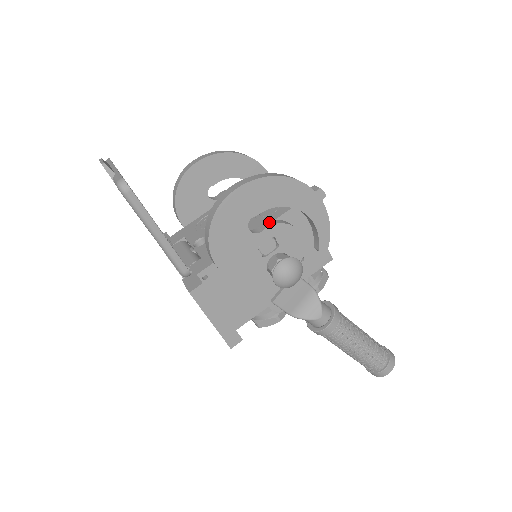
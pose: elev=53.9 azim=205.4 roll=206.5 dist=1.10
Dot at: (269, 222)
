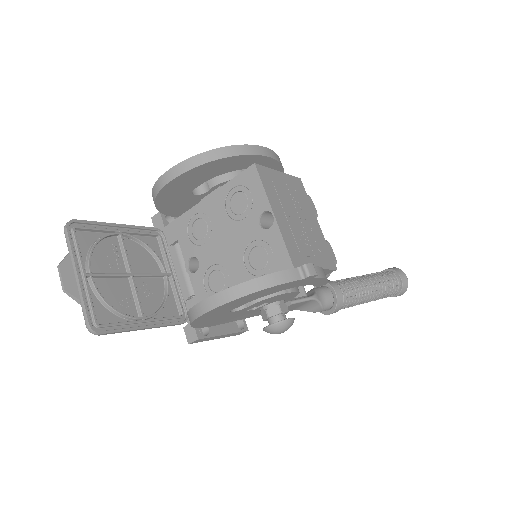
Dot at: occluded
